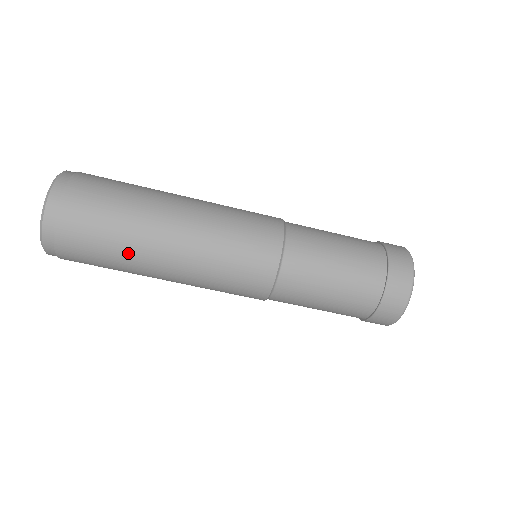
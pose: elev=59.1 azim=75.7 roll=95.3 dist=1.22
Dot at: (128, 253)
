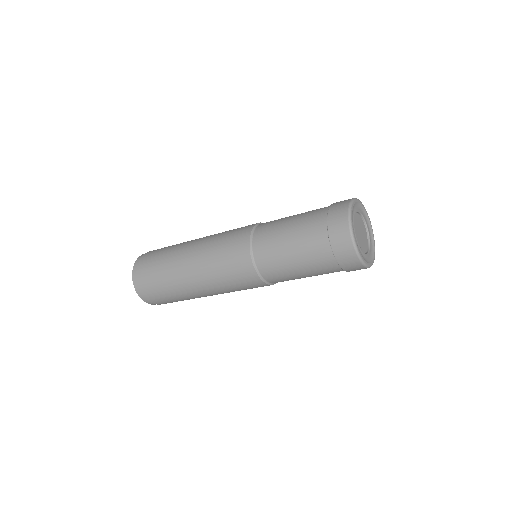
Dot at: (172, 282)
